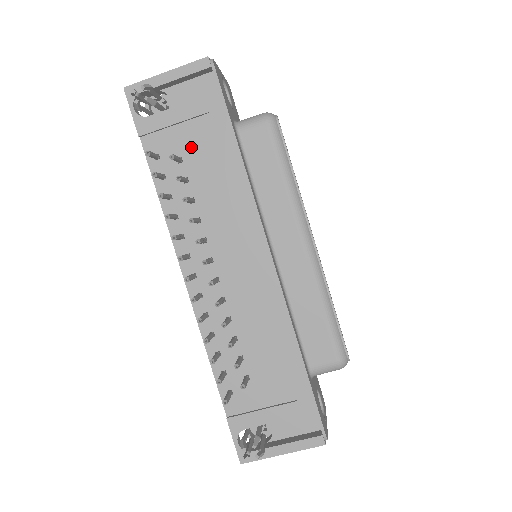
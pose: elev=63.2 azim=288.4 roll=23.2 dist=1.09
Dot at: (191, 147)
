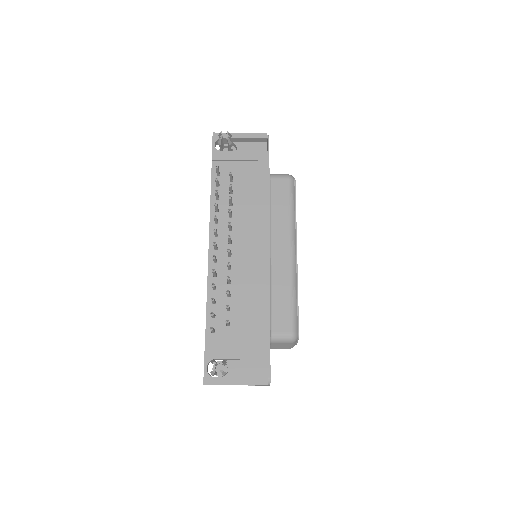
Dot at: (241, 175)
